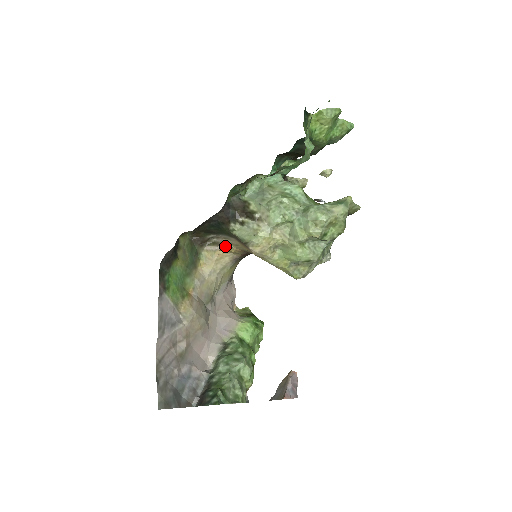
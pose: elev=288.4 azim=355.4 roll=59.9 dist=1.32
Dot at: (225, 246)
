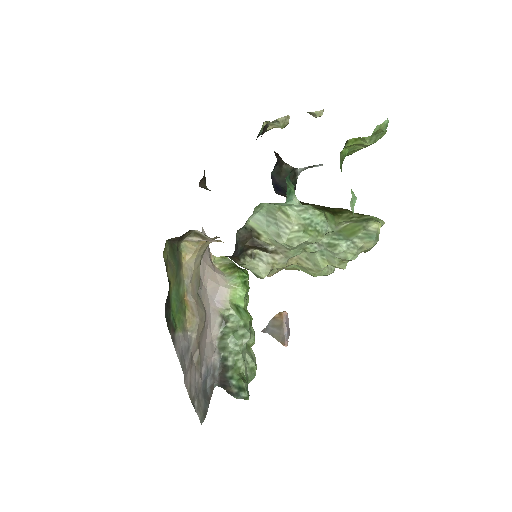
Dot at: occluded
